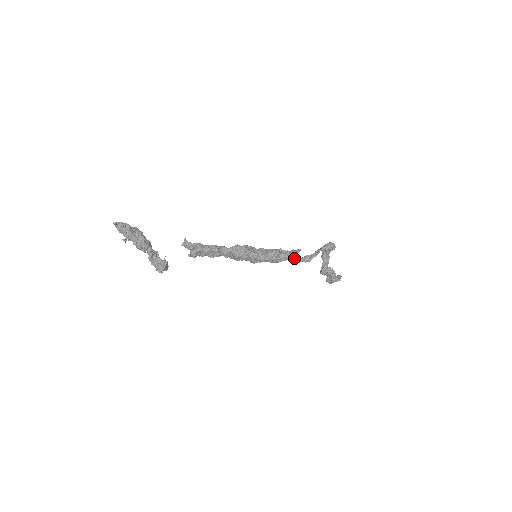
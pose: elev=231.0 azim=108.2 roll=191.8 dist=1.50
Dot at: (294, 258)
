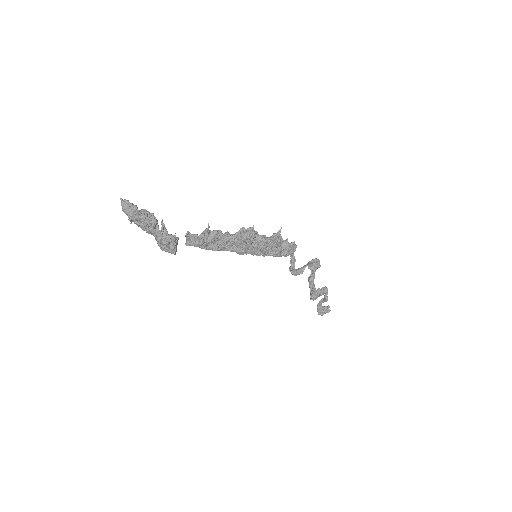
Dot at: (290, 262)
